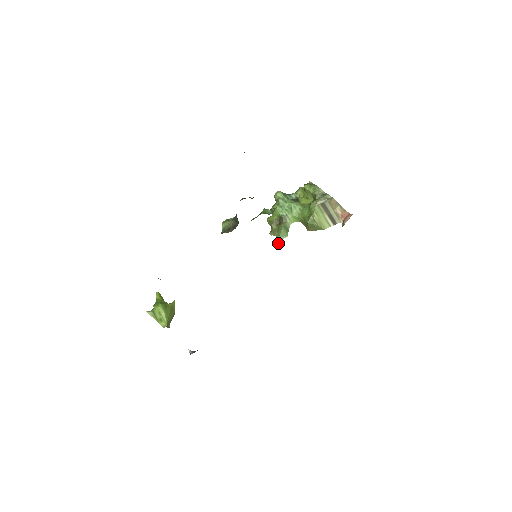
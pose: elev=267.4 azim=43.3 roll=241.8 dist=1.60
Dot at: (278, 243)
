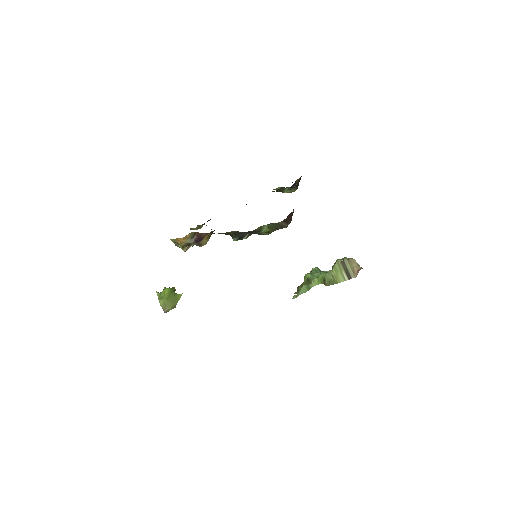
Dot at: (296, 296)
